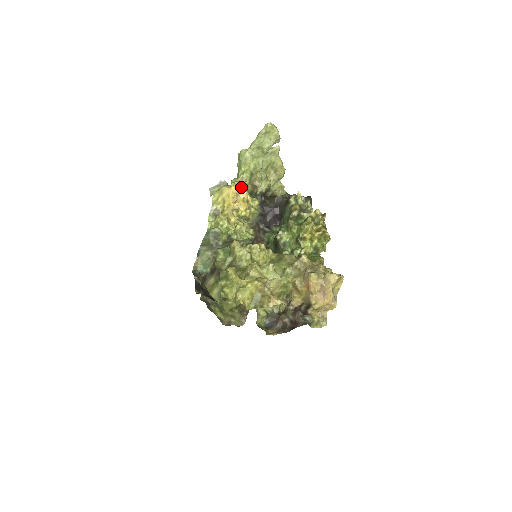
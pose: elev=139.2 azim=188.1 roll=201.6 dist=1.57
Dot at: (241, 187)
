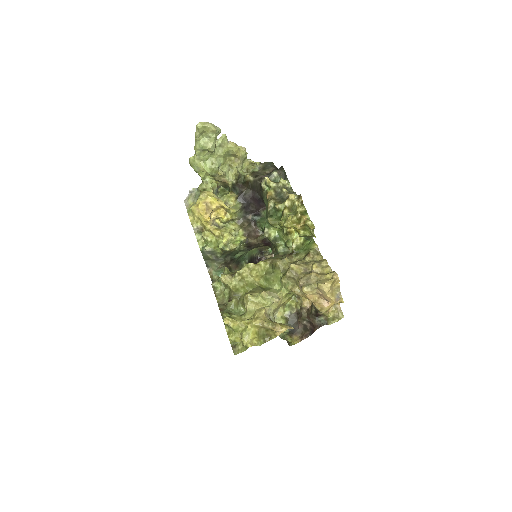
Dot at: (208, 199)
